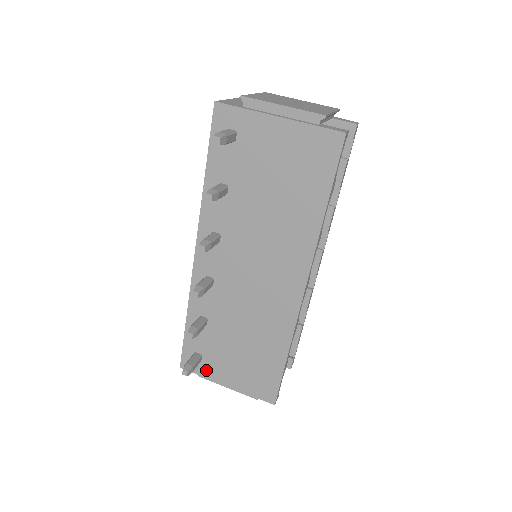
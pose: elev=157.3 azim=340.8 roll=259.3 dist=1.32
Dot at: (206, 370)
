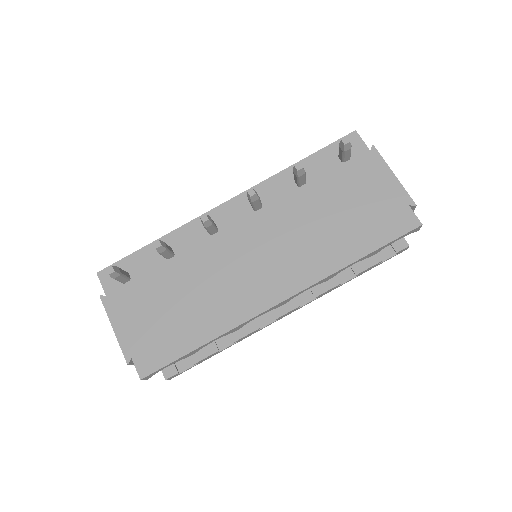
Dot at: (118, 295)
